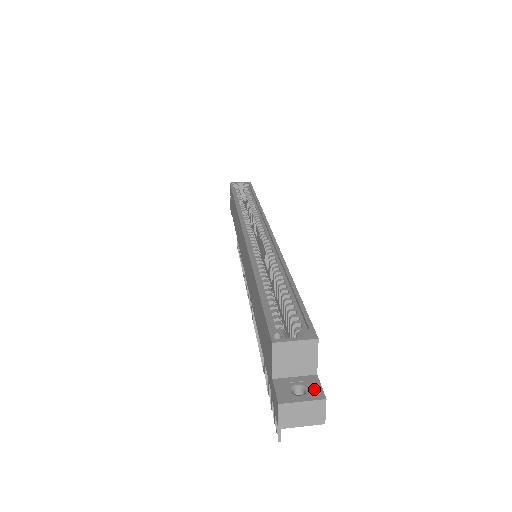
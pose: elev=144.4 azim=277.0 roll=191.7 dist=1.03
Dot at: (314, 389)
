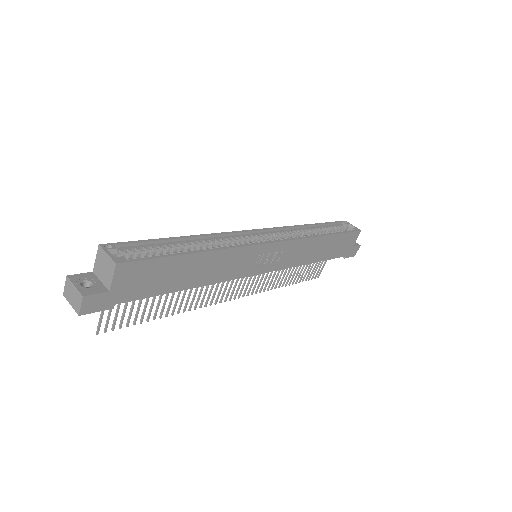
Dot at: (91, 290)
